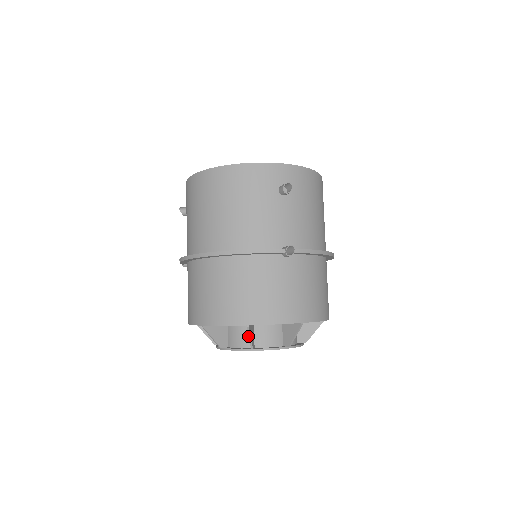
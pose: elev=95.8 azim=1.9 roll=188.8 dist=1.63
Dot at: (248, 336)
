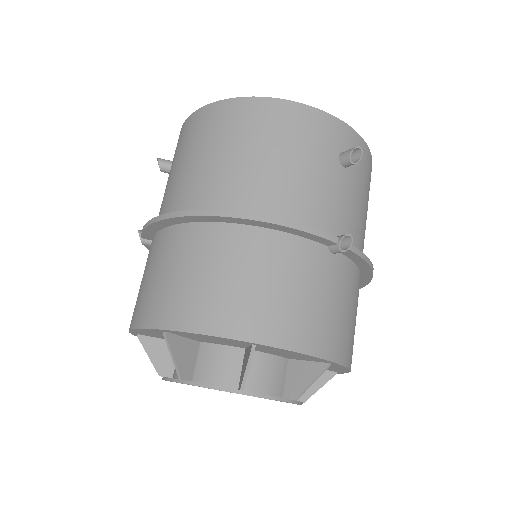
Dot at: (235, 368)
